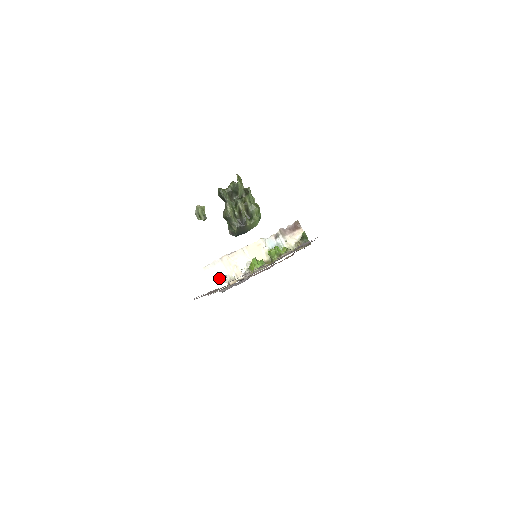
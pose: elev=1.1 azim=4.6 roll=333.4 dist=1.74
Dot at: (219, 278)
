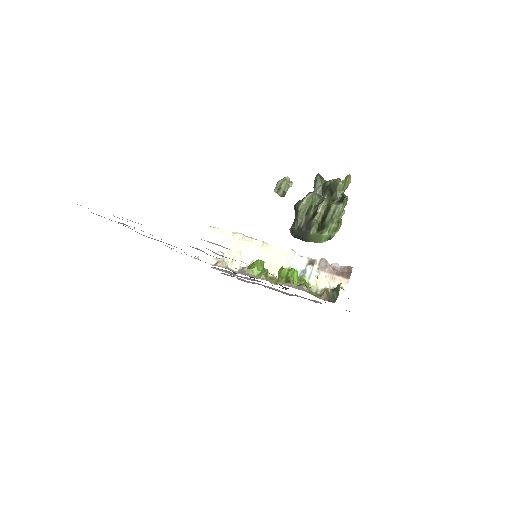
Dot at: (214, 250)
